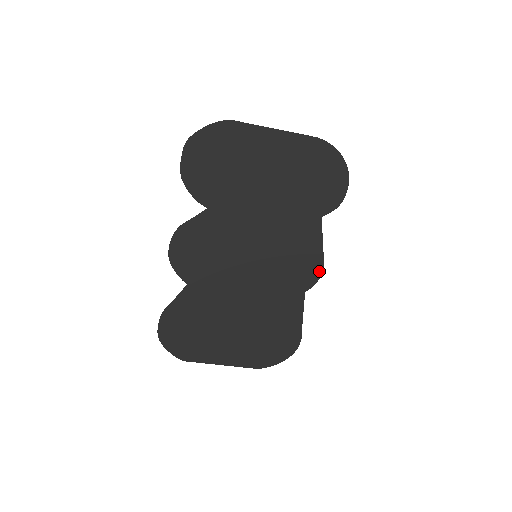
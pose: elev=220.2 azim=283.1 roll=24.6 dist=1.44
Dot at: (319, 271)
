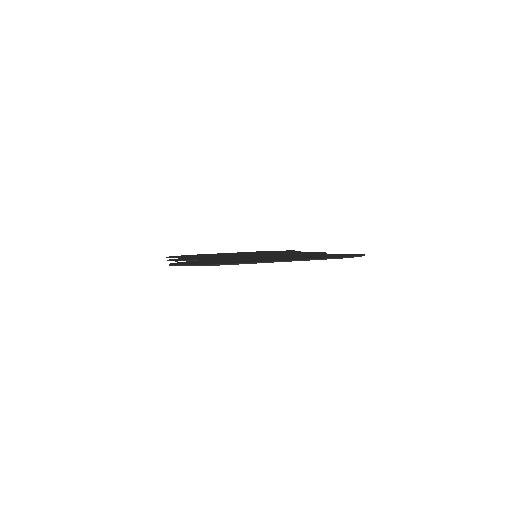
Dot at: occluded
